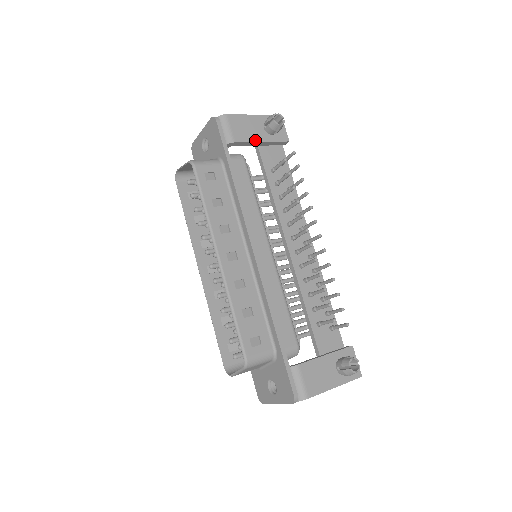
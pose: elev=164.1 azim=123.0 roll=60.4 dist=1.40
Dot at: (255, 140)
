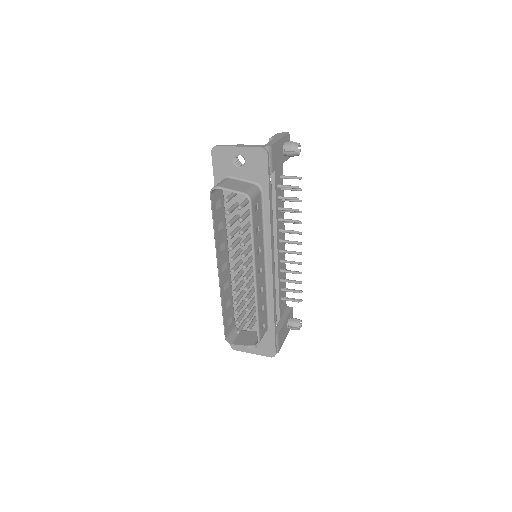
Dot at: (279, 165)
